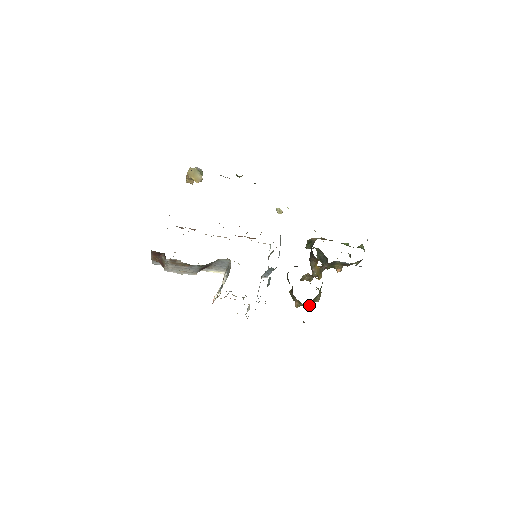
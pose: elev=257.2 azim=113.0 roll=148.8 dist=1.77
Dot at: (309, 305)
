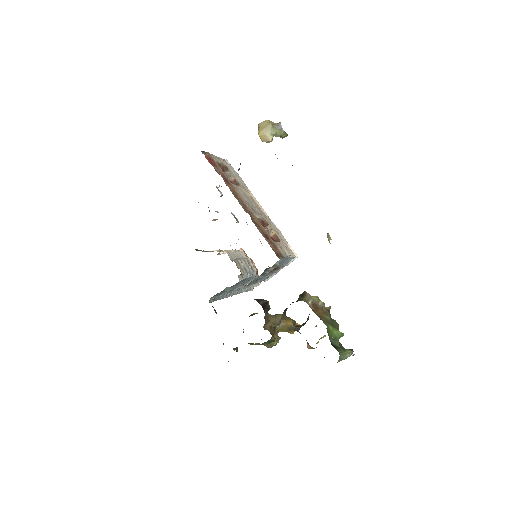
Dot at: occluded
